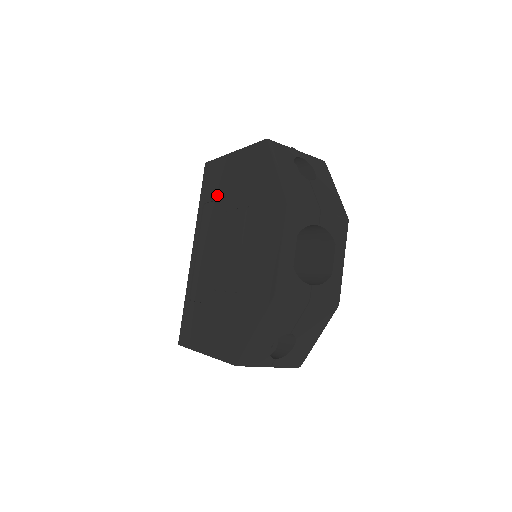
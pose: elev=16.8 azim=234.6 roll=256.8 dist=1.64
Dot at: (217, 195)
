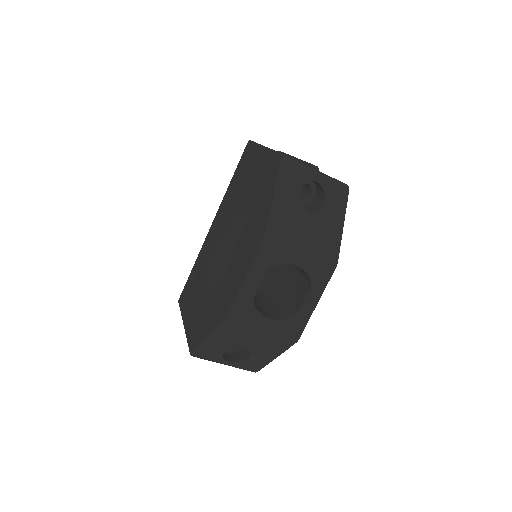
Dot at: (240, 183)
